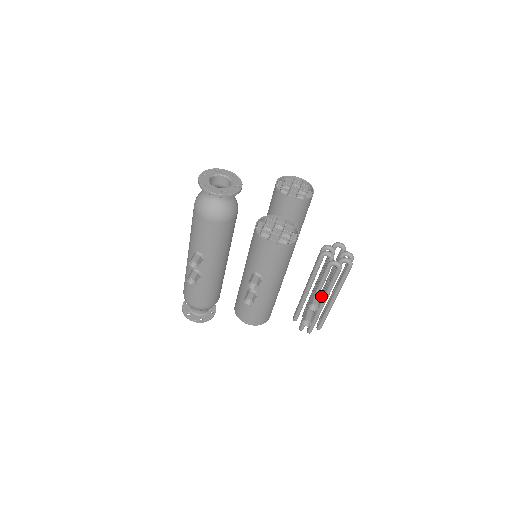
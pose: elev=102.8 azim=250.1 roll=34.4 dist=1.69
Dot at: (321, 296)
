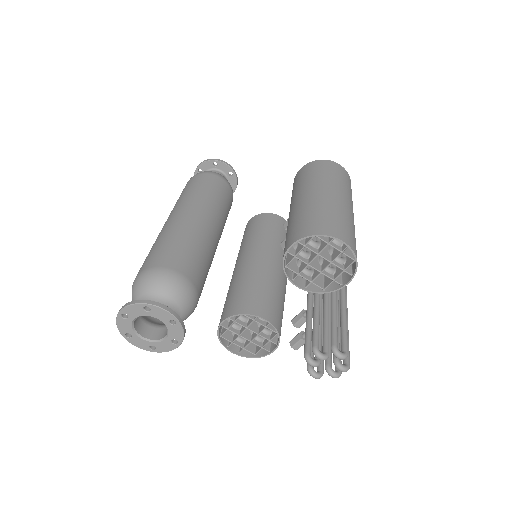
Dot at: occluded
